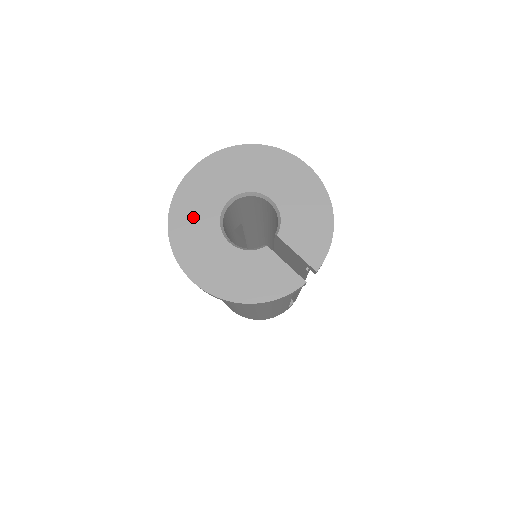
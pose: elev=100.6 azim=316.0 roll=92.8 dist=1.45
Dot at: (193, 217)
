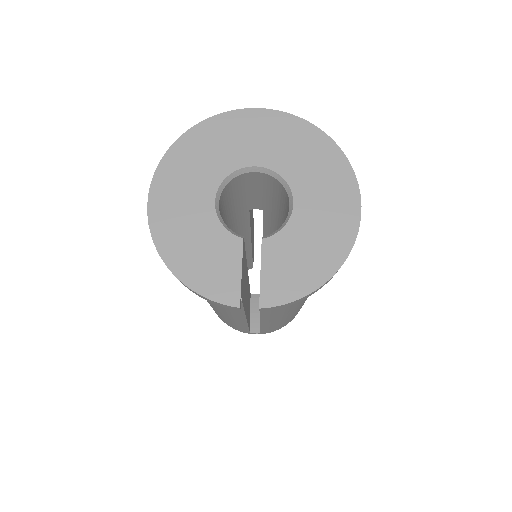
Dot at: (211, 149)
